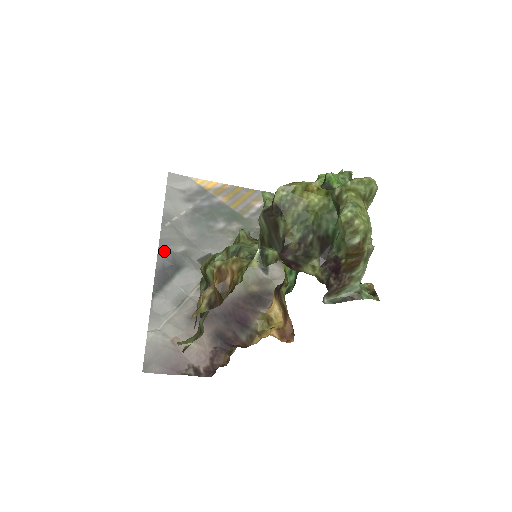
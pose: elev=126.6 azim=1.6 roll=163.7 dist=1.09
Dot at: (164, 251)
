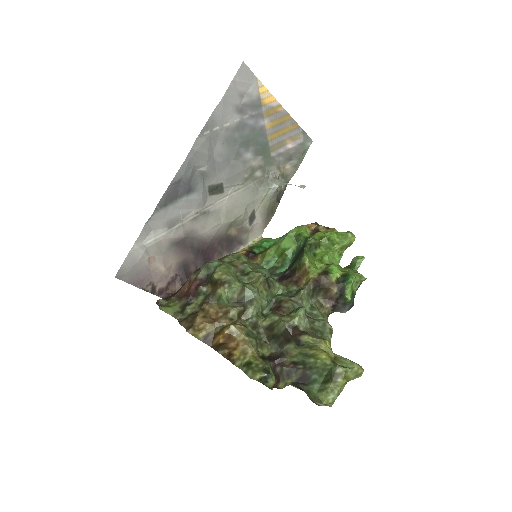
Dot at: (188, 166)
